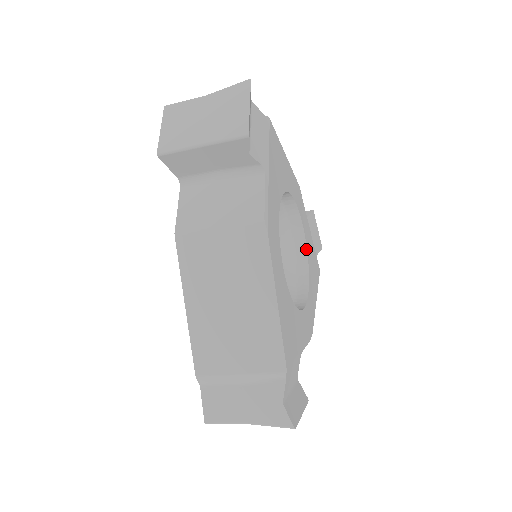
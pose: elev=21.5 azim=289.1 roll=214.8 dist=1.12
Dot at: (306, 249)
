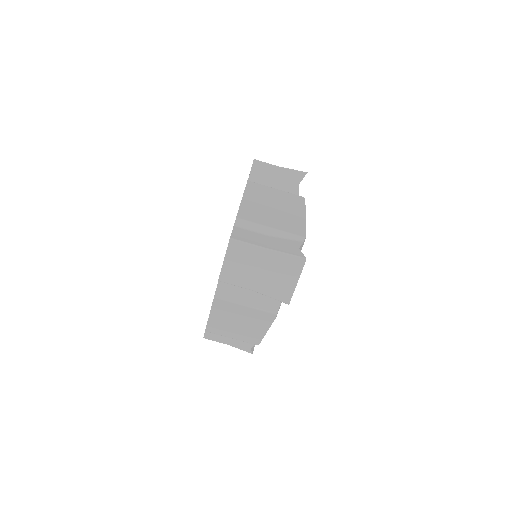
Dot at: occluded
